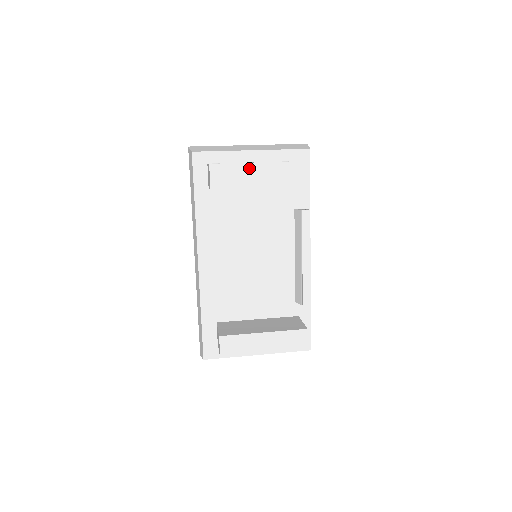
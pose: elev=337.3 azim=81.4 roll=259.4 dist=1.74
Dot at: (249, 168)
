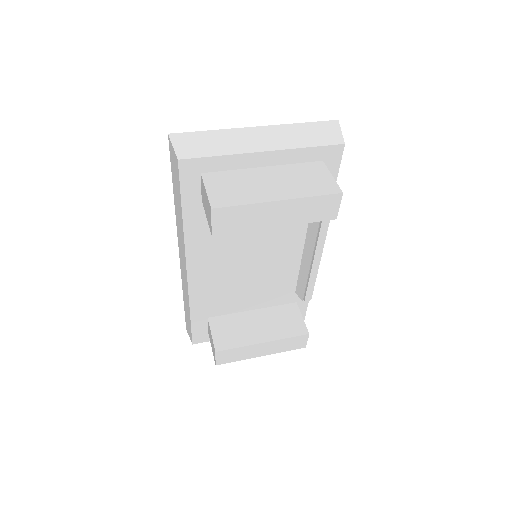
Dot at: (266, 208)
